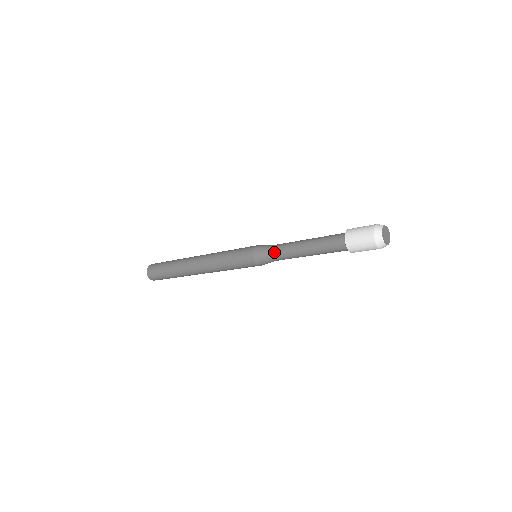
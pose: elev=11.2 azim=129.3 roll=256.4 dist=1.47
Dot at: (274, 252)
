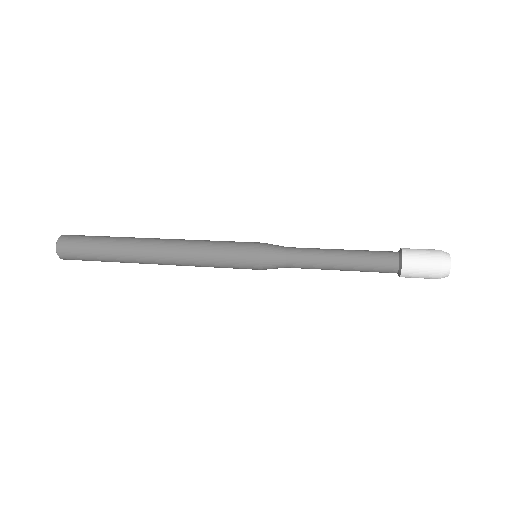
Dot at: (292, 264)
